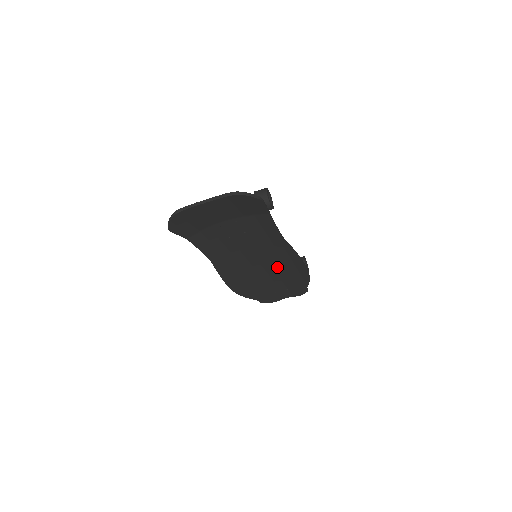
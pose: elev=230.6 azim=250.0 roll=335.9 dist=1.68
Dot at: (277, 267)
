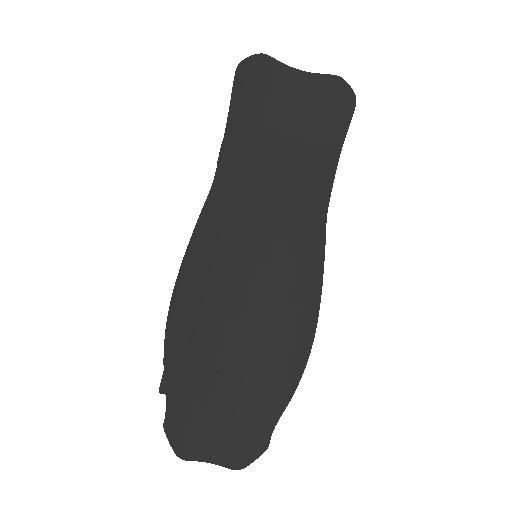
Dot at: (268, 306)
